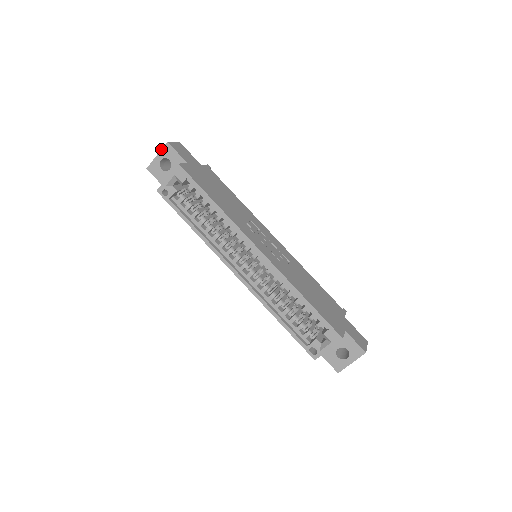
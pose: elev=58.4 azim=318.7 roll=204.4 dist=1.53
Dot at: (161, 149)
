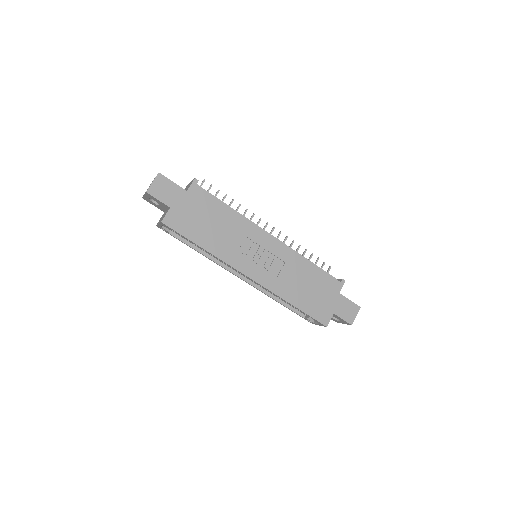
Dot at: (144, 194)
